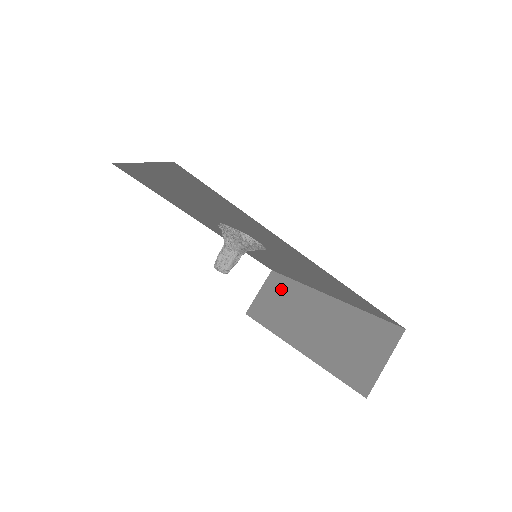
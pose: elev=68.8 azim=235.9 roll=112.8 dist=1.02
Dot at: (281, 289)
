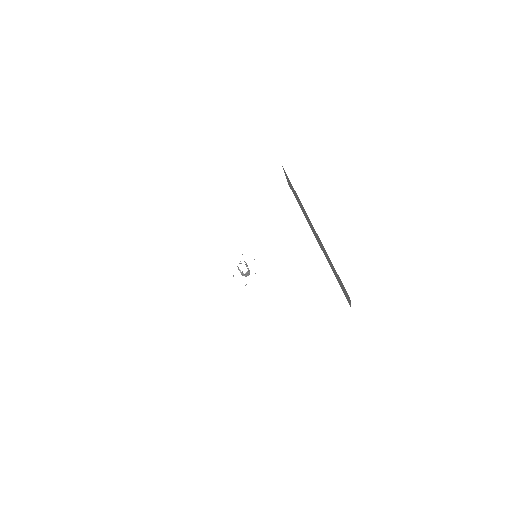
Dot at: (294, 191)
